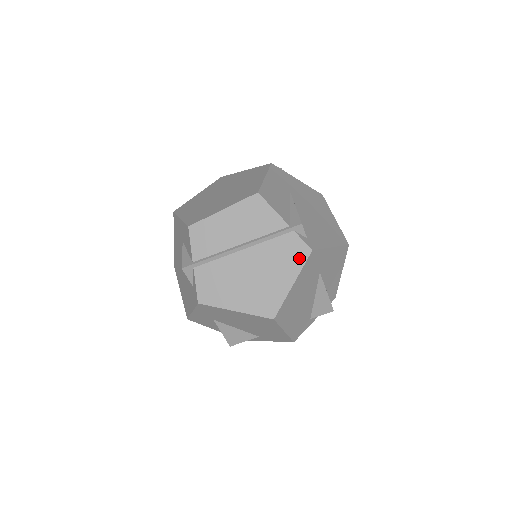
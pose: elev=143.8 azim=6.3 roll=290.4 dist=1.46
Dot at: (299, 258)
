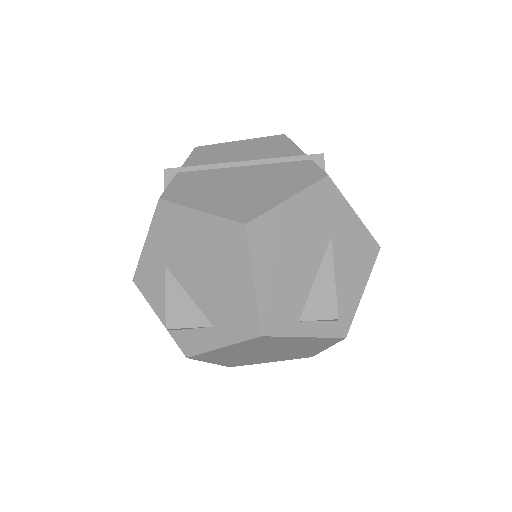
Dot at: (308, 179)
